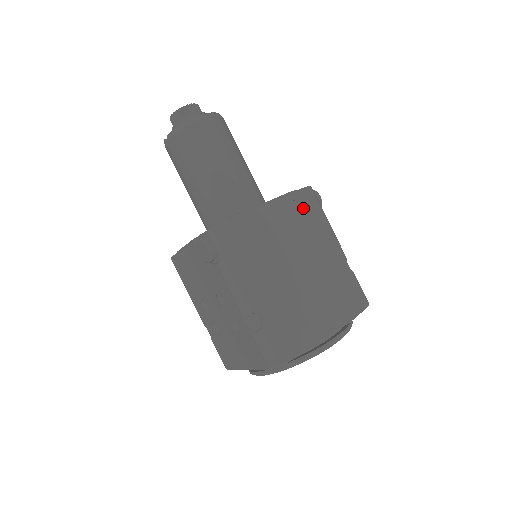
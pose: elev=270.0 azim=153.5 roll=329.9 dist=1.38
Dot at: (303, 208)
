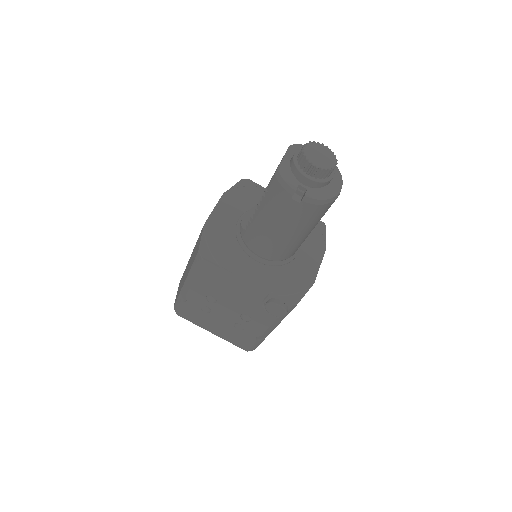
Dot at: occluded
